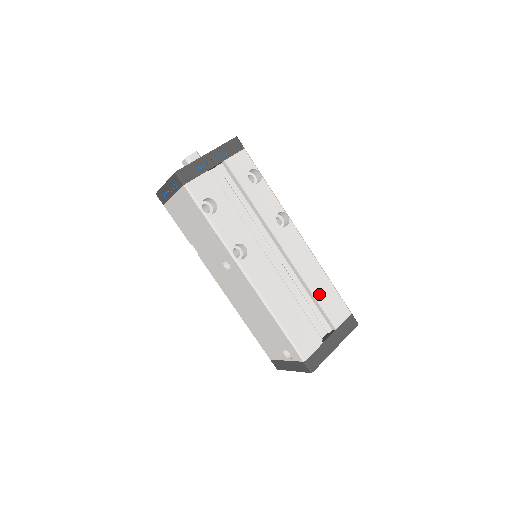
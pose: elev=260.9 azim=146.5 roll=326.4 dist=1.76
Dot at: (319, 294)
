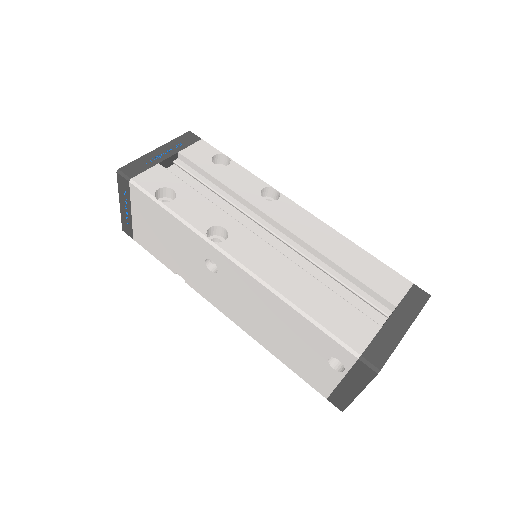
Dot at: (351, 266)
